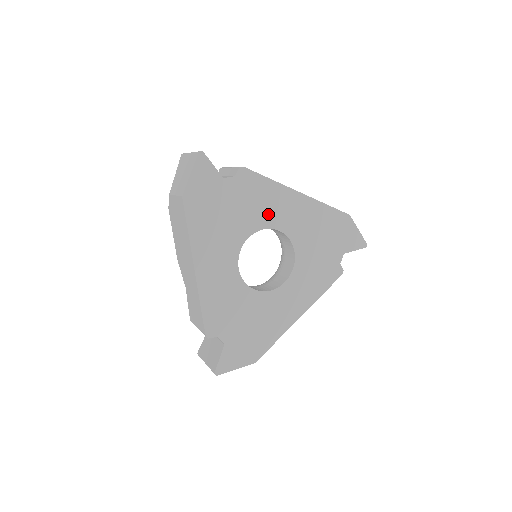
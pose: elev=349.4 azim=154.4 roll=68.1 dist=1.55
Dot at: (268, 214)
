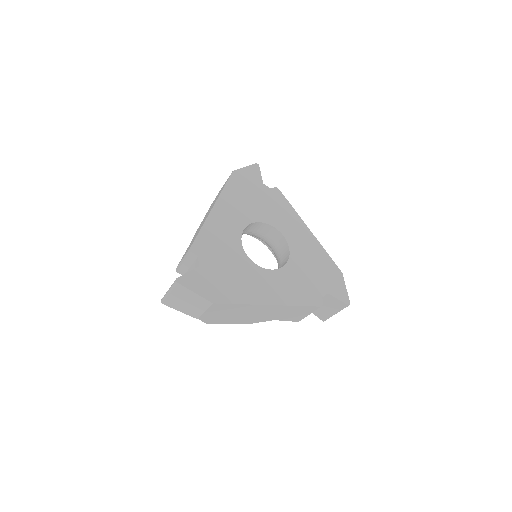
Dot at: (281, 222)
